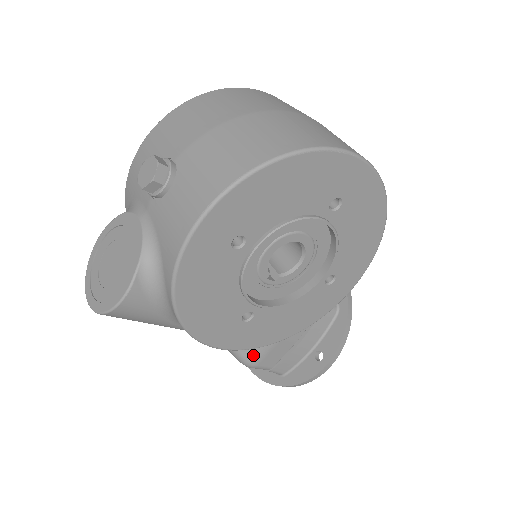
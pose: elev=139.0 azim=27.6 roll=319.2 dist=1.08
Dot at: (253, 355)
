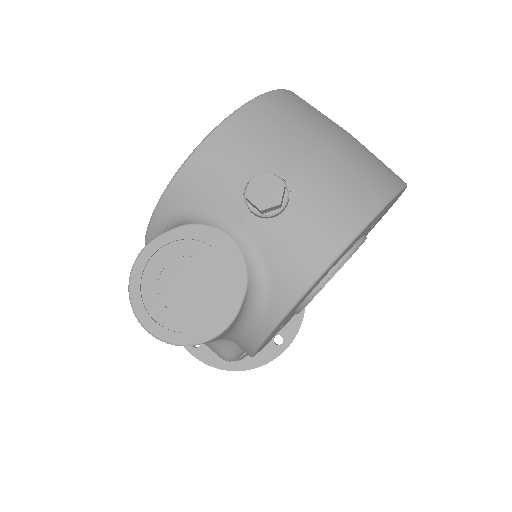
Dot at: (241, 350)
